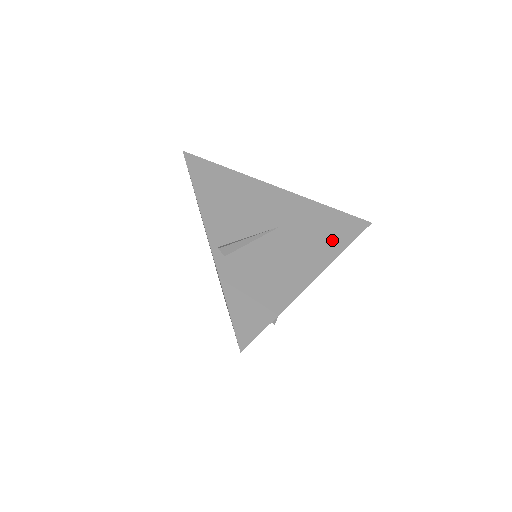
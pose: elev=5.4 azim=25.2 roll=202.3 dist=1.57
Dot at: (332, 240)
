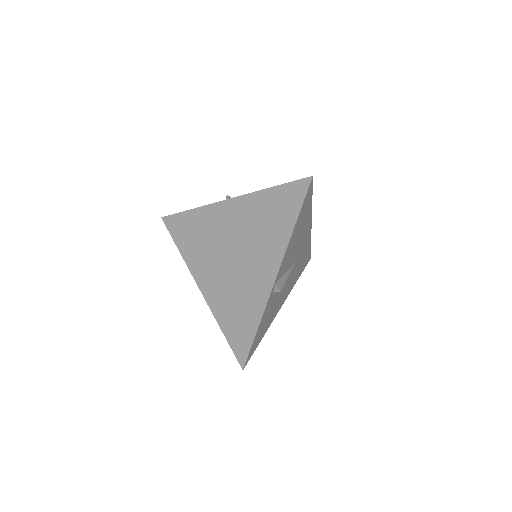
Dot at: (298, 274)
